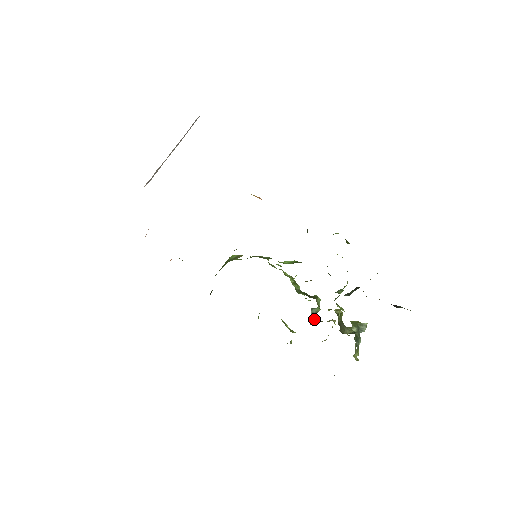
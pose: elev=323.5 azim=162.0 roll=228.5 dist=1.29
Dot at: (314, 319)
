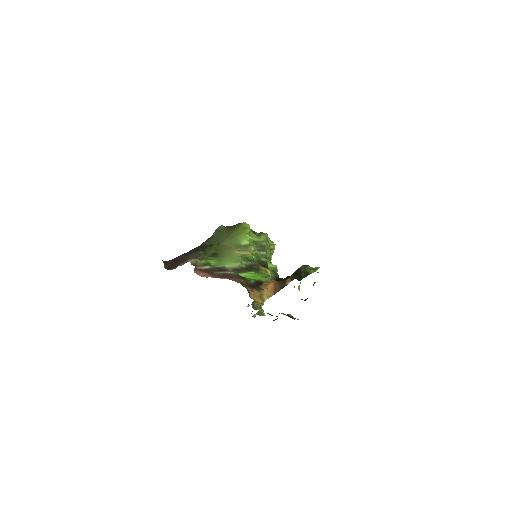
Dot at: occluded
